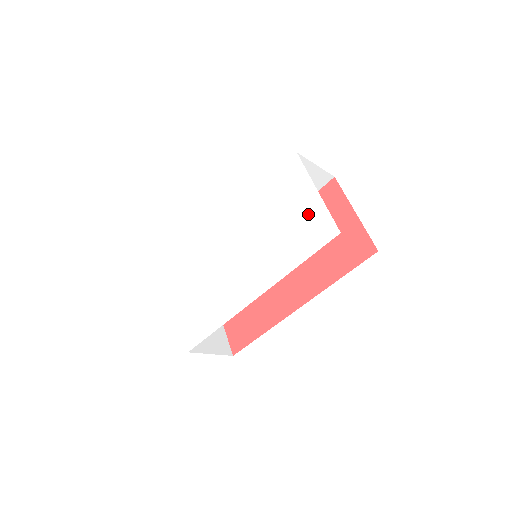
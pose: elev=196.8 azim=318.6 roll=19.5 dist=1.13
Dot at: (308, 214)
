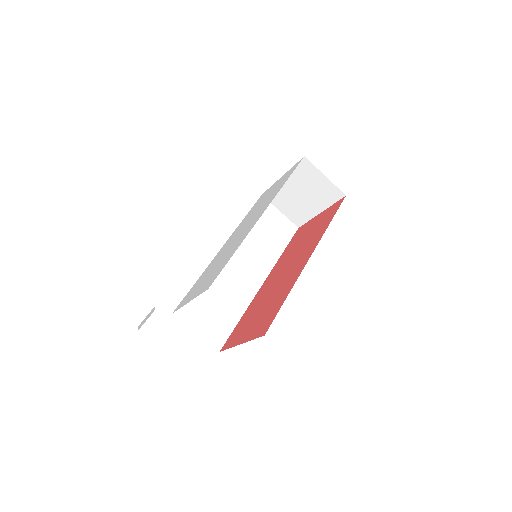
Dot at: (281, 180)
